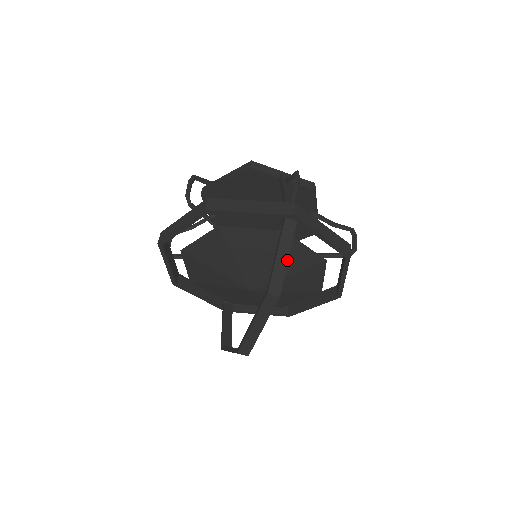
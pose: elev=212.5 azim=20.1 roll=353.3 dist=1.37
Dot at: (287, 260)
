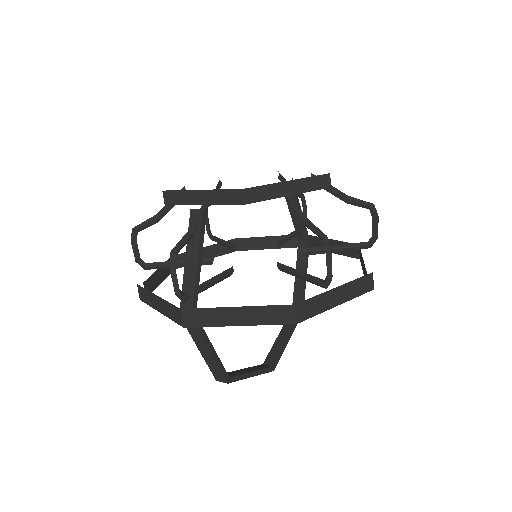
Dot at: (212, 357)
